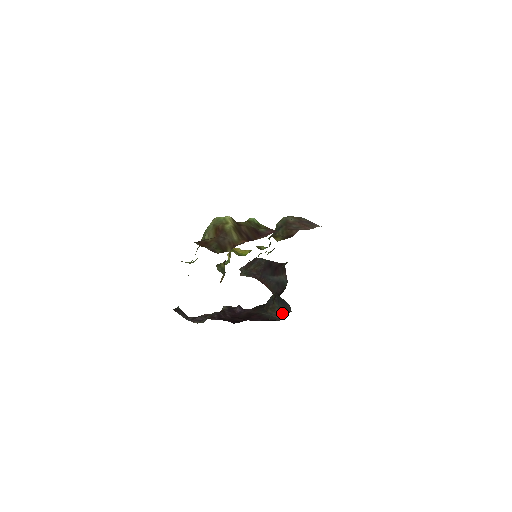
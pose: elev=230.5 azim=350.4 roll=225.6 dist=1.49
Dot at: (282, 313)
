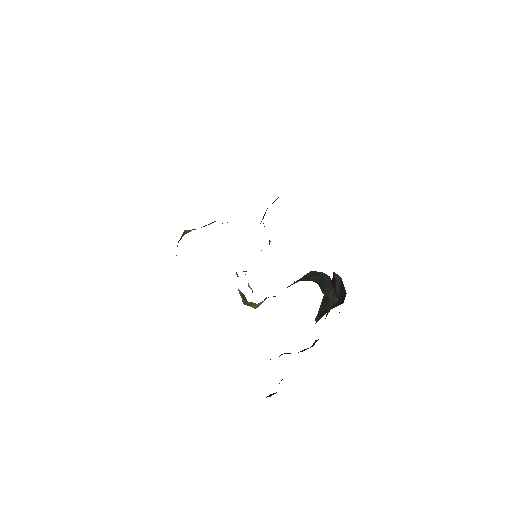
Dot at: (333, 294)
